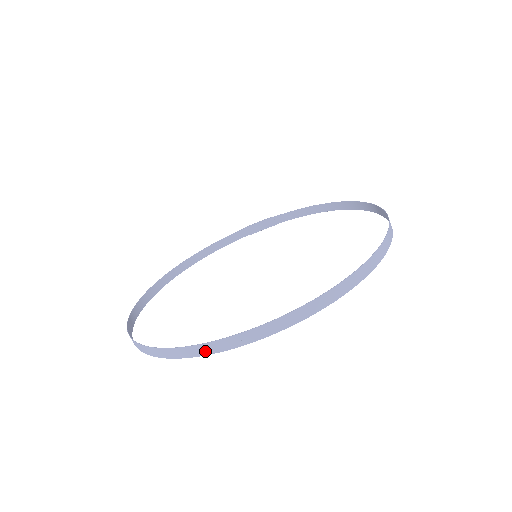
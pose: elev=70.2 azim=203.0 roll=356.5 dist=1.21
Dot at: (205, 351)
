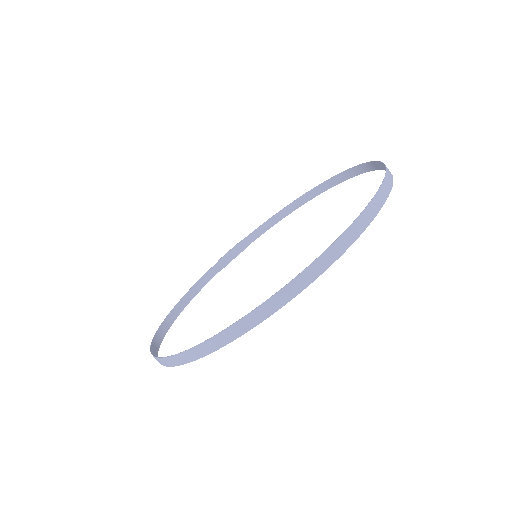
Dot at: (290, 294)
